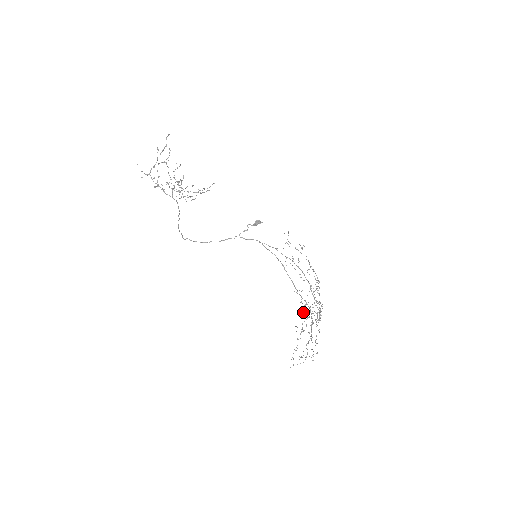
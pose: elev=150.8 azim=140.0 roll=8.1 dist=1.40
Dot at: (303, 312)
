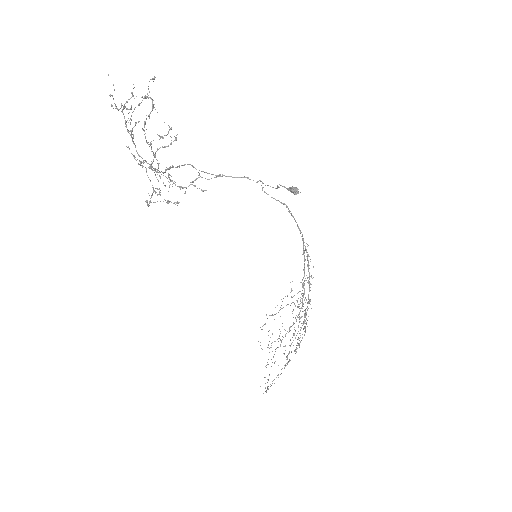
Dot at: occluded
